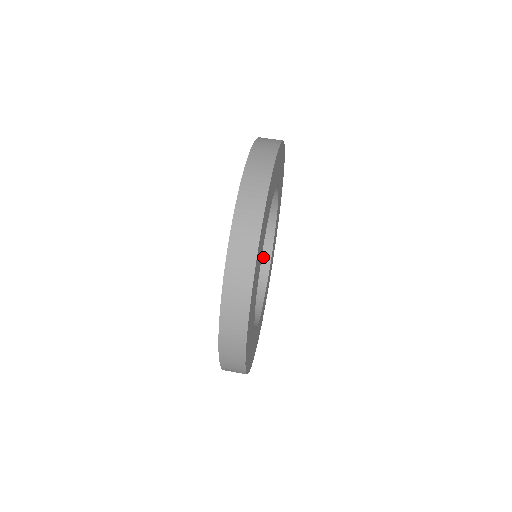
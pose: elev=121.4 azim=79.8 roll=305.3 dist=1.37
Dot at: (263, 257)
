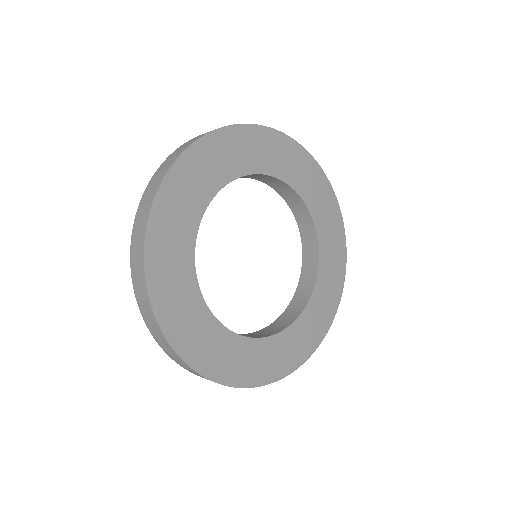
Dot at: (259, 335)
